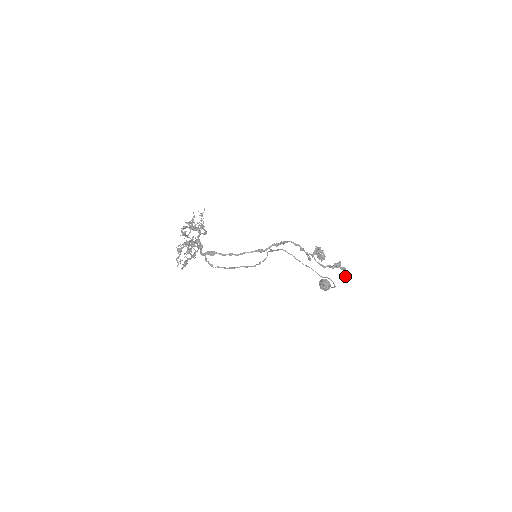
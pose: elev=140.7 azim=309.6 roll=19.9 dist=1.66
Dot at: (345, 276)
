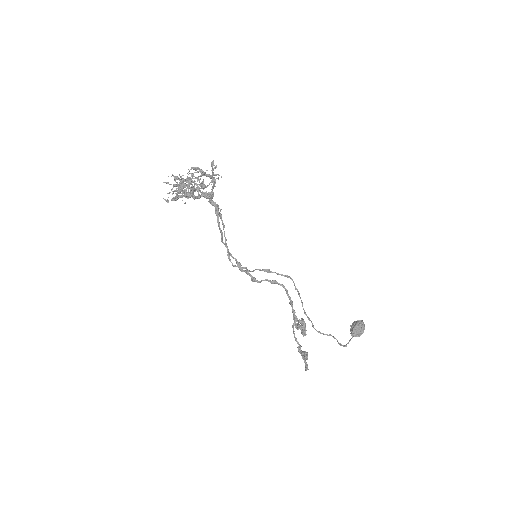
Dot at: (306, 369)
